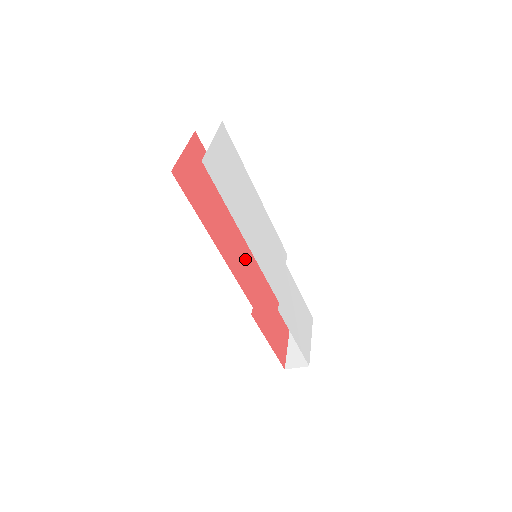
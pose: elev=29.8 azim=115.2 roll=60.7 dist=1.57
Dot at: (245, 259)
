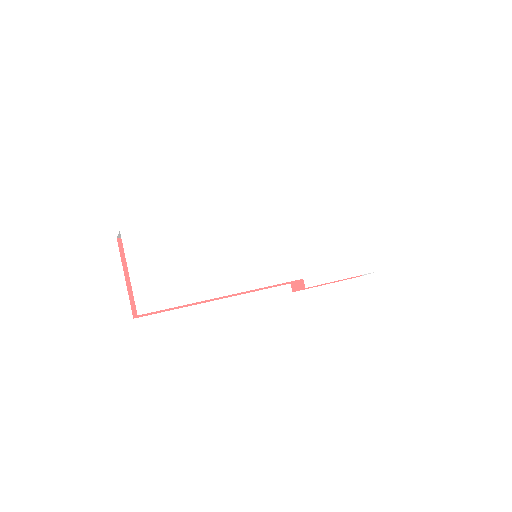
Dot at: occluded
